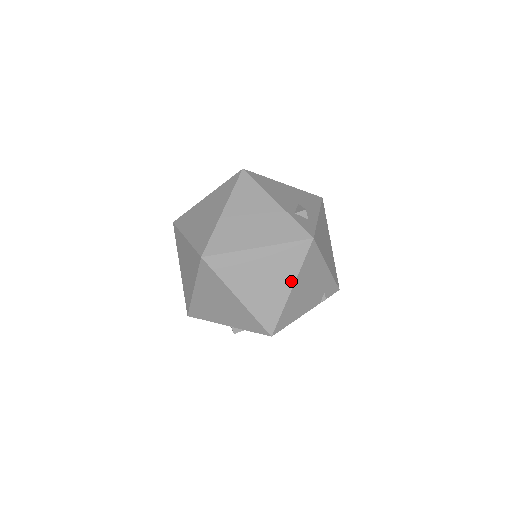
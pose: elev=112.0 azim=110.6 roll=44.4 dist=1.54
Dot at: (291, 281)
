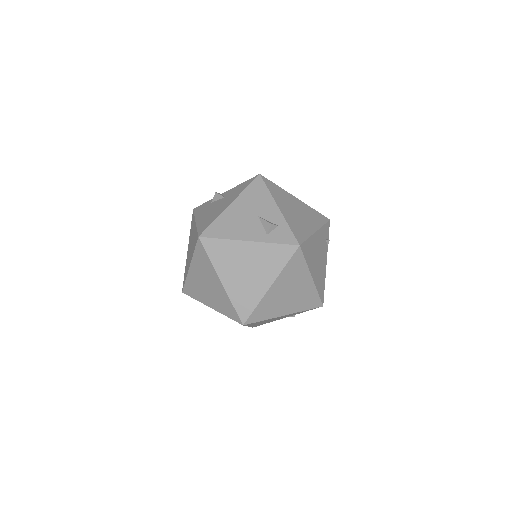
Dot at: (308, 276)
